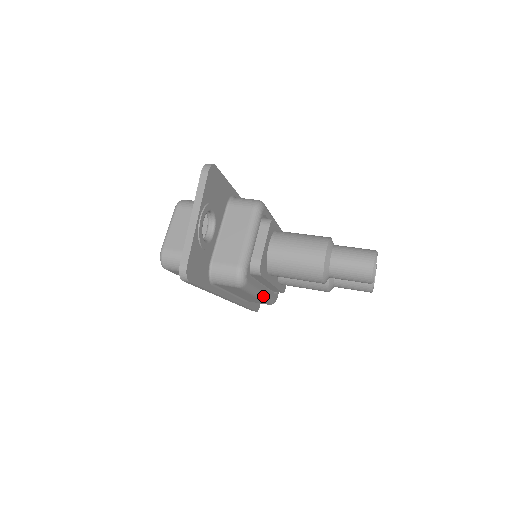
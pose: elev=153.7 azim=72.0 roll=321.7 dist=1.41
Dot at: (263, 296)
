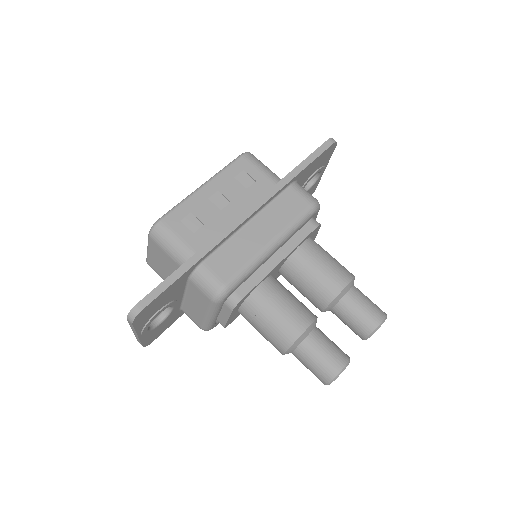
Dot at: occluded
